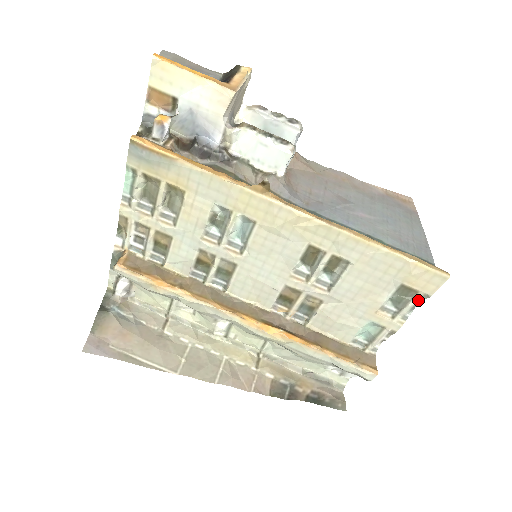
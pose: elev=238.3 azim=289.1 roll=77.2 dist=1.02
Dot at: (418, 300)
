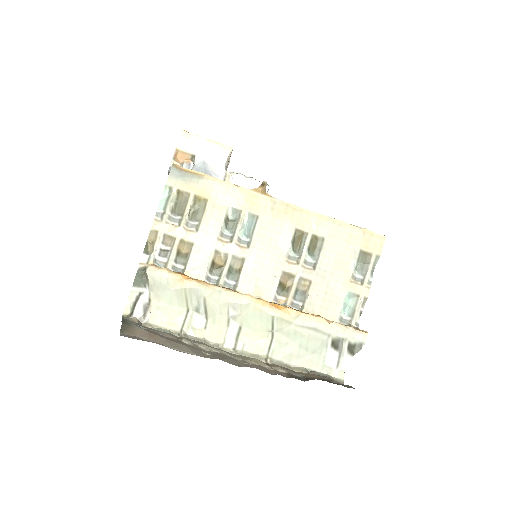
Dot at: (373, 263)
